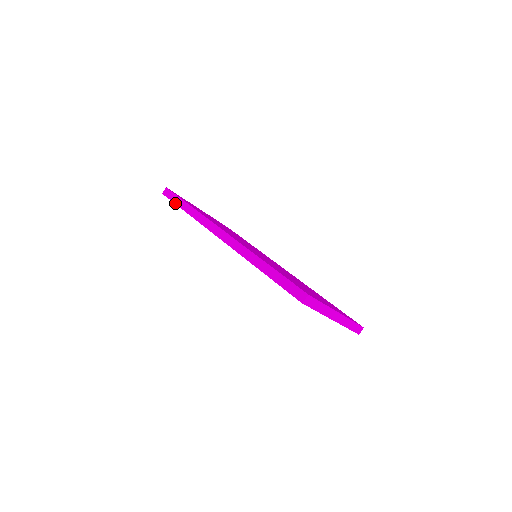
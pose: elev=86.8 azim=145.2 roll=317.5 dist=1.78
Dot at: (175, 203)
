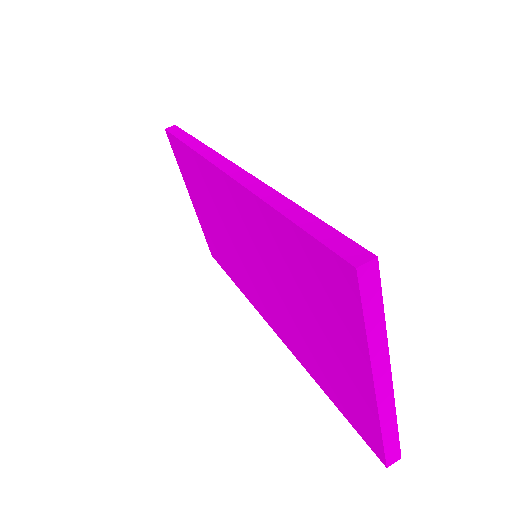
Dot at: (177, 136)
